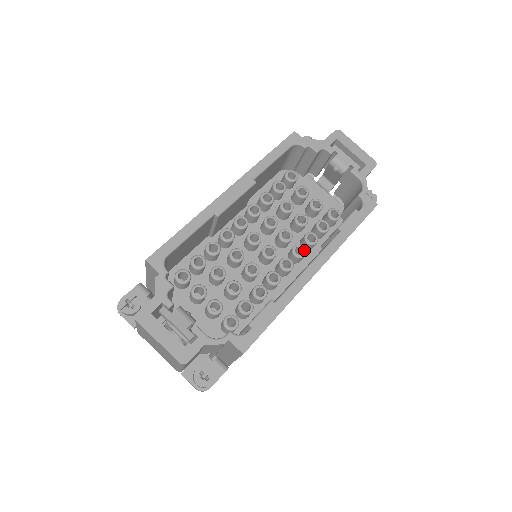
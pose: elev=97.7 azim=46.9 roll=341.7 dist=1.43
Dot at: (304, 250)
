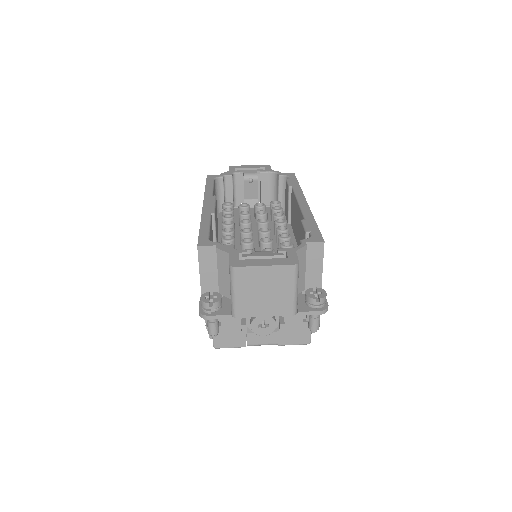
Dot at: (283, 219)
